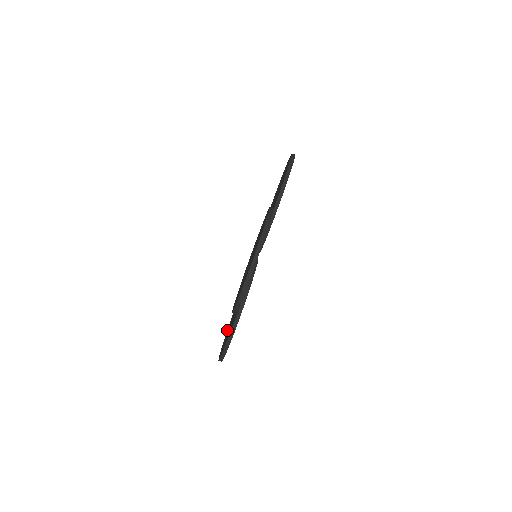
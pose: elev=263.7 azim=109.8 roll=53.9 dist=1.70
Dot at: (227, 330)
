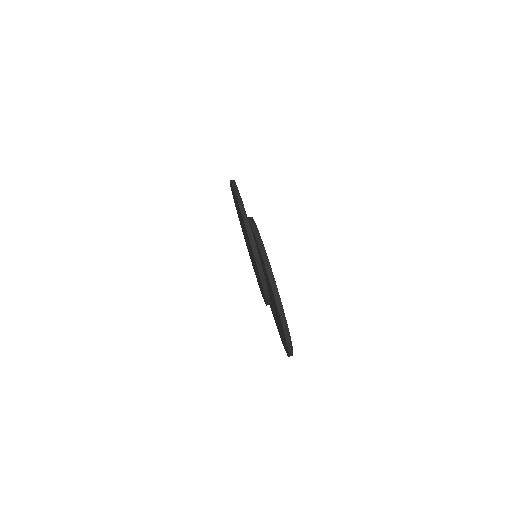
Dot at: occluded
